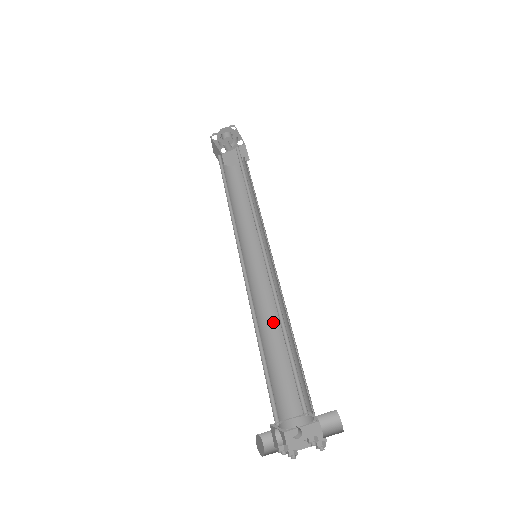
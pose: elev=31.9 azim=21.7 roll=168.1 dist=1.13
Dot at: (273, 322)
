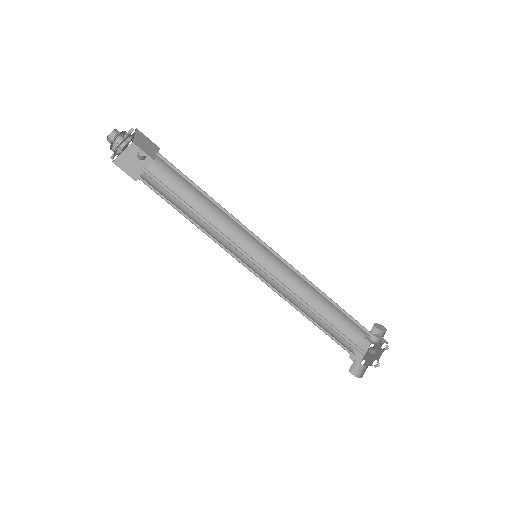
Dot at: occluded
